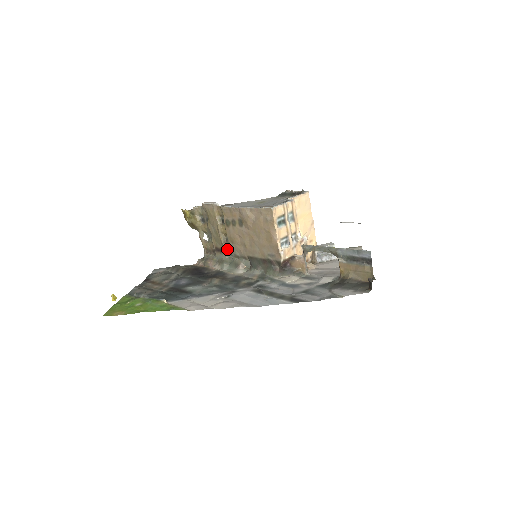
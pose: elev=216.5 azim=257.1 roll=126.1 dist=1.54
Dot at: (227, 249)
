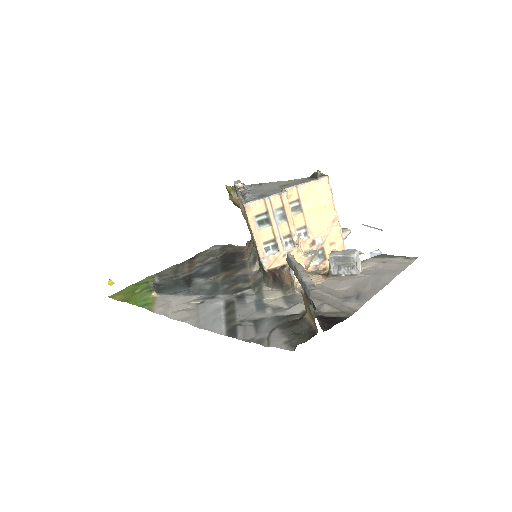
Dot at: occluded
